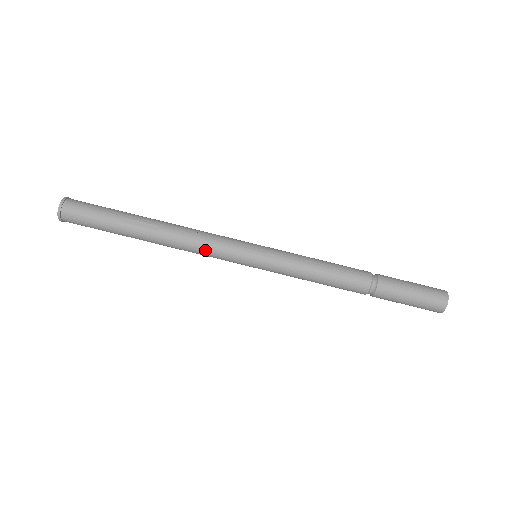
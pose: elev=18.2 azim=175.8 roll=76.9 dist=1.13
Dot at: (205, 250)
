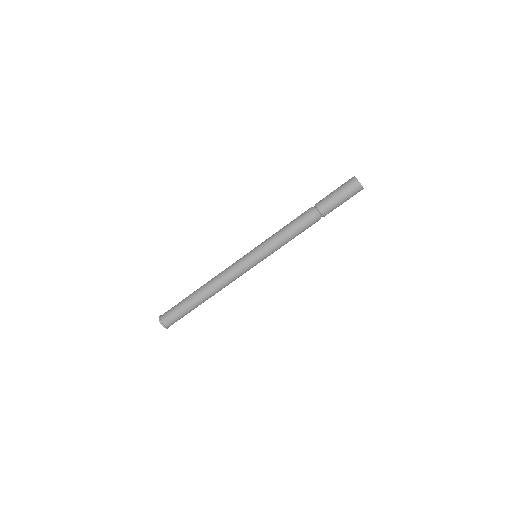
Dot at: (231, 277)
